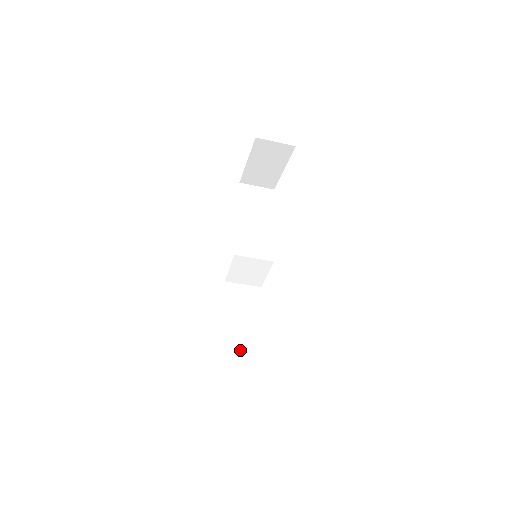
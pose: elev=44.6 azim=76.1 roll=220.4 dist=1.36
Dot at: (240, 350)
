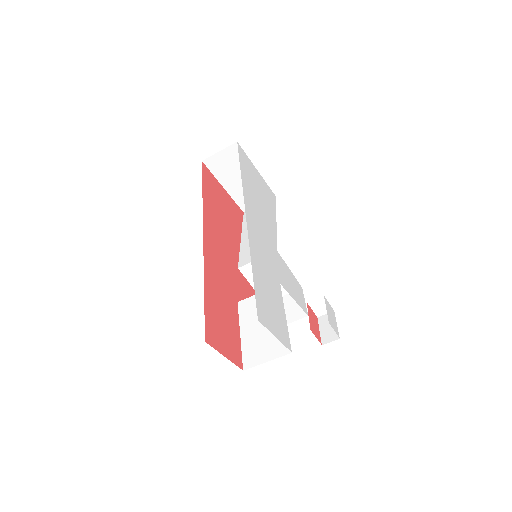
Dot at: (258, 349)
